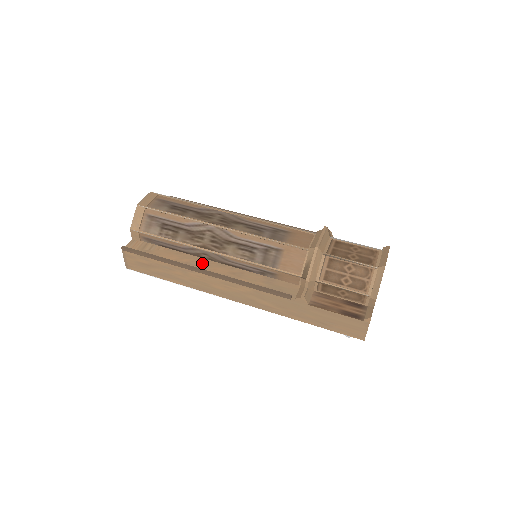
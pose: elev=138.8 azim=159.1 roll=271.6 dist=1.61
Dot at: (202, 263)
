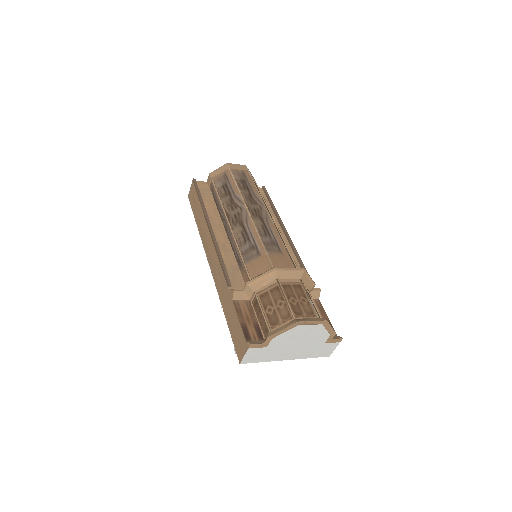
Dot at: (218, 225)
